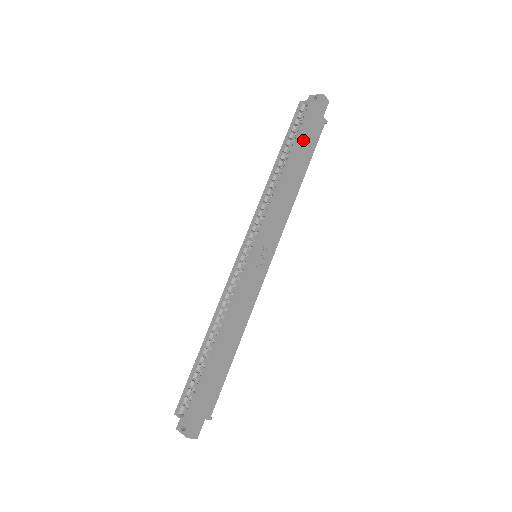
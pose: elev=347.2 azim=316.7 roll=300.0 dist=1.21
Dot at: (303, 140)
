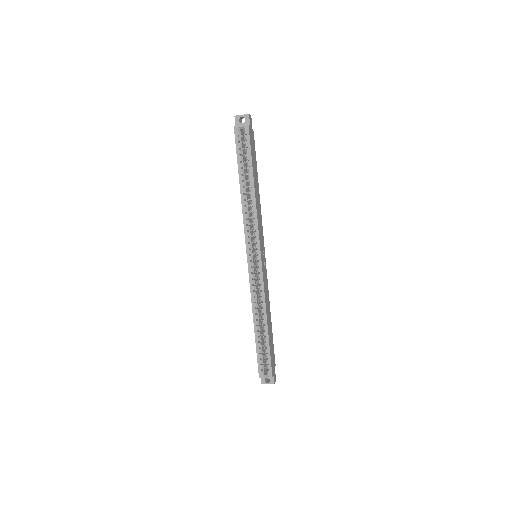
Dot at: (253, 159)
